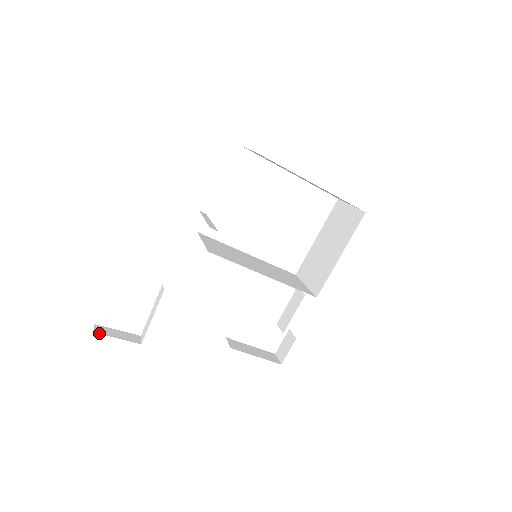
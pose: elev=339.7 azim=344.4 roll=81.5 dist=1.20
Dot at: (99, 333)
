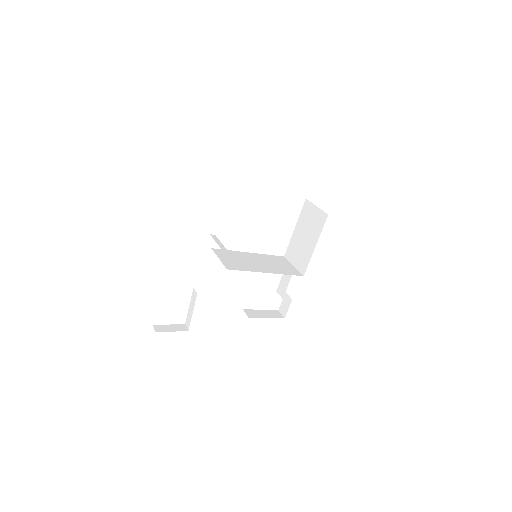
Dot at: occluded
